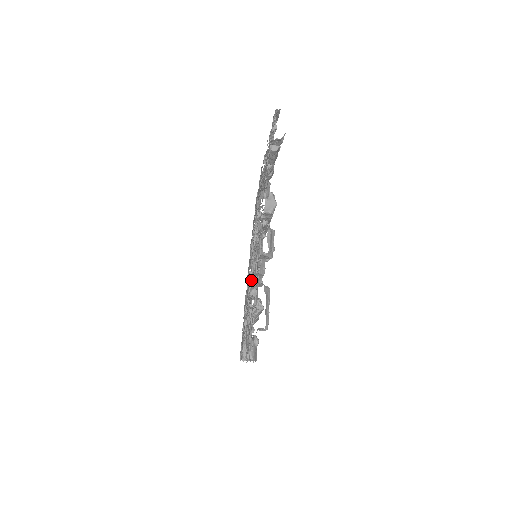
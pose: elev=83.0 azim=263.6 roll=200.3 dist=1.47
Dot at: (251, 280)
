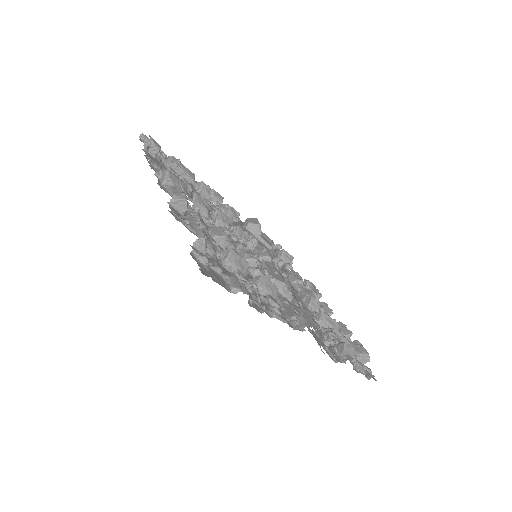
Dot at: (304, 296)
